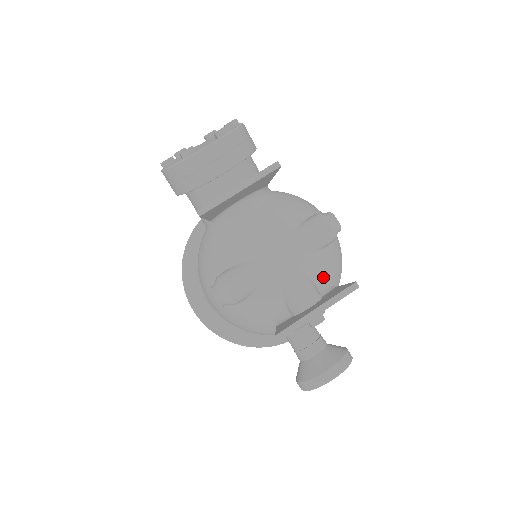
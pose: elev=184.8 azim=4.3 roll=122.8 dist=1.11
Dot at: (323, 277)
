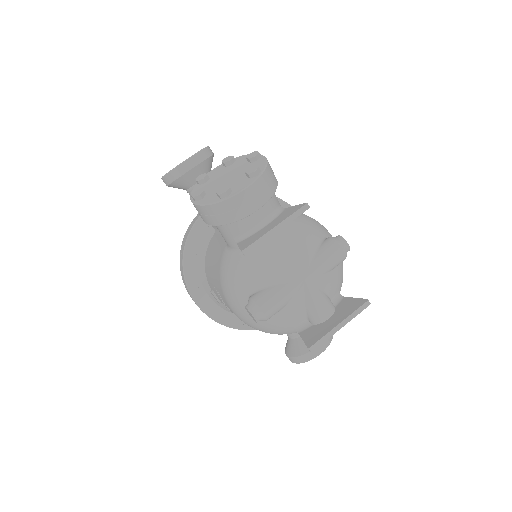
Dot at: (335, 290)
